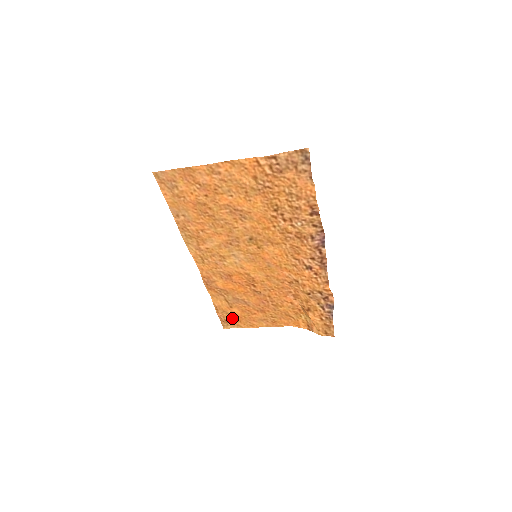
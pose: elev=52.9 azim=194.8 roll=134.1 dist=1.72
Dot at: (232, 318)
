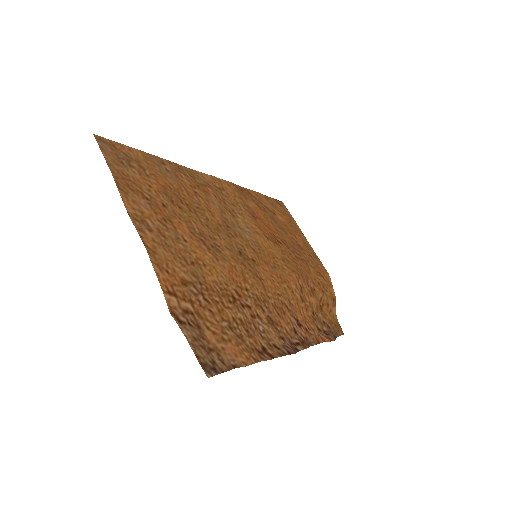
Dot at: (283, 212)
